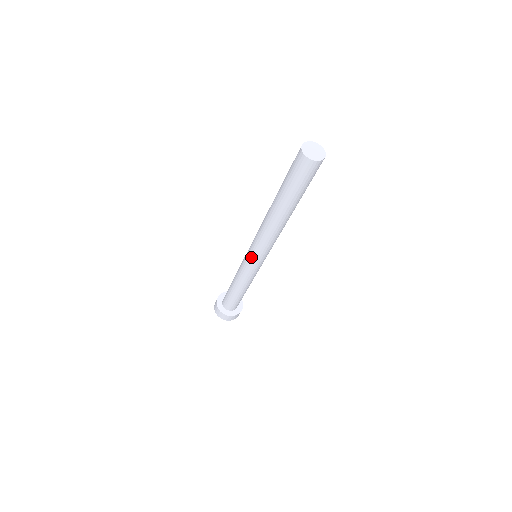
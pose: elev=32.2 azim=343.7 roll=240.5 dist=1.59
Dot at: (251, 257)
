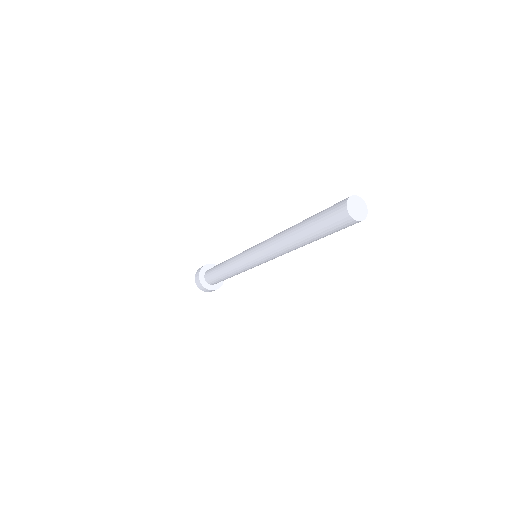
Dot at: (251, 250)
